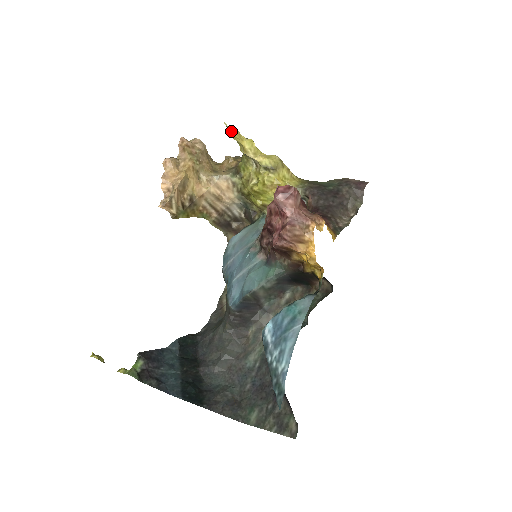
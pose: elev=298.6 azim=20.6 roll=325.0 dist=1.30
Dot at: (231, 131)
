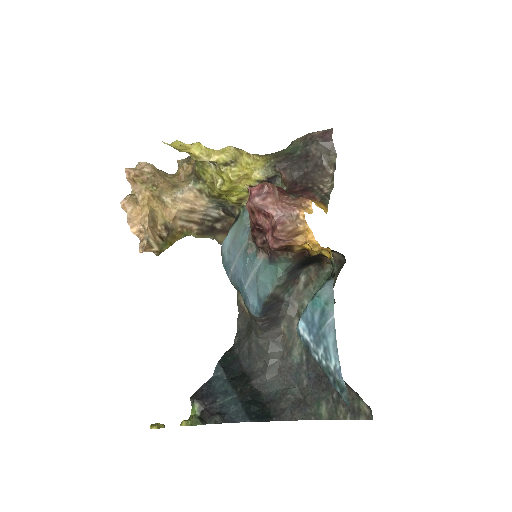
Dot at: (174, 147)
